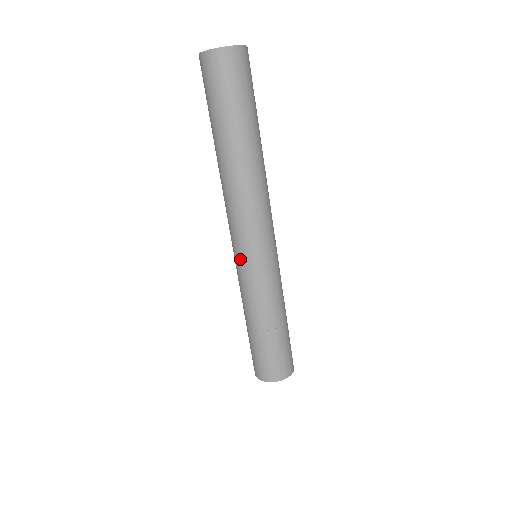
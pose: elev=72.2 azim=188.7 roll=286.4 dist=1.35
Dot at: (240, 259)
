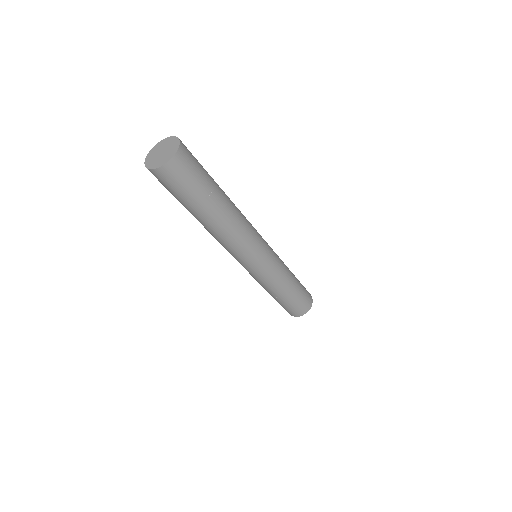
Dot at: (250, 269)
